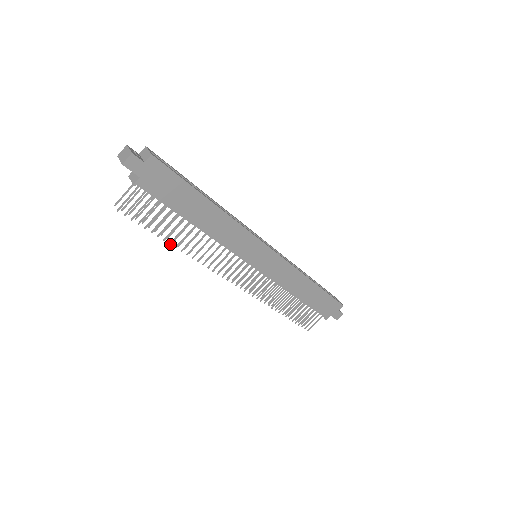
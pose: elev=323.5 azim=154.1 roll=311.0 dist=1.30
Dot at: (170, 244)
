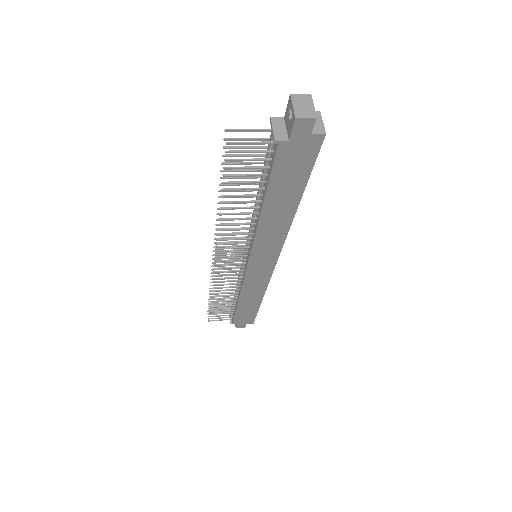
Dot at: (221, 203)
